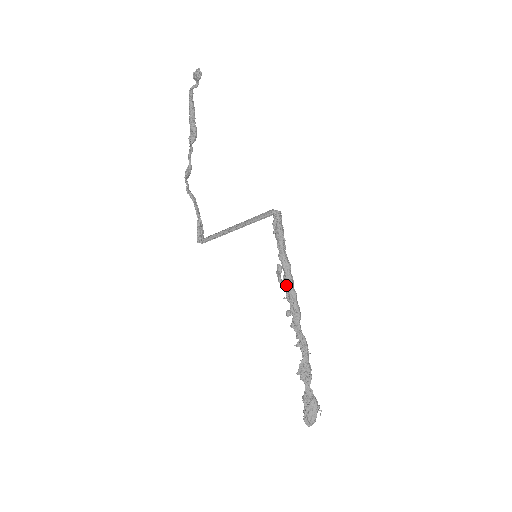
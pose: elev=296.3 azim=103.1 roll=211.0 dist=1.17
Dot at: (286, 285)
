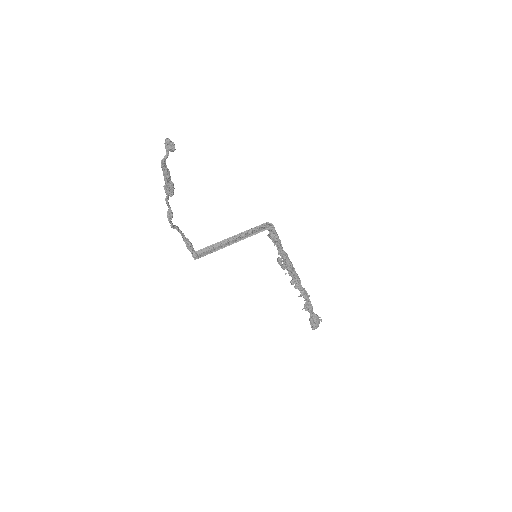
Dot at: (288, 269)
